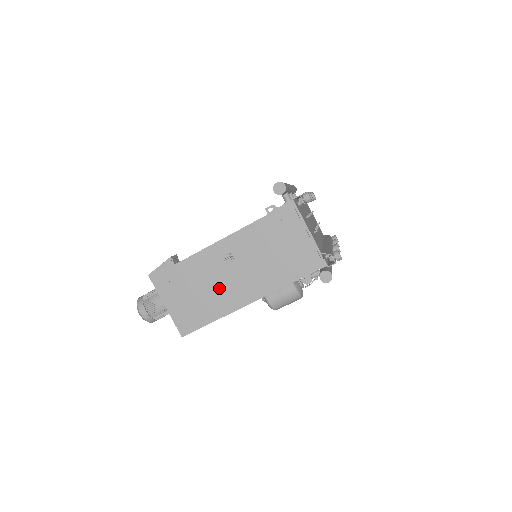
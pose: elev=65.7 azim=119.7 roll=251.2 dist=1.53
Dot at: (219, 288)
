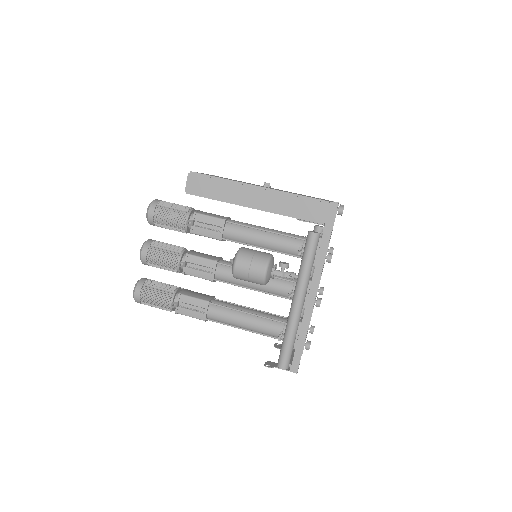
Dot at: occluded
